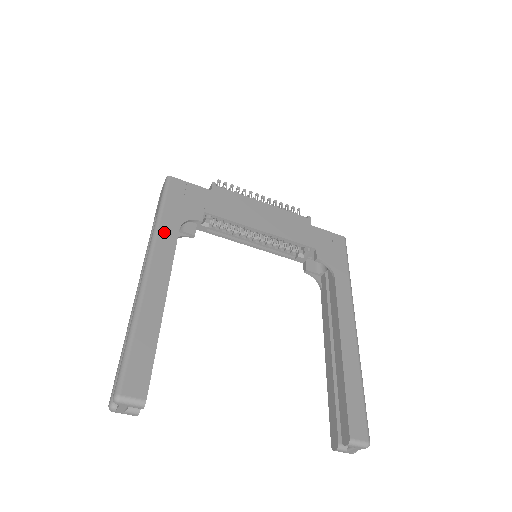
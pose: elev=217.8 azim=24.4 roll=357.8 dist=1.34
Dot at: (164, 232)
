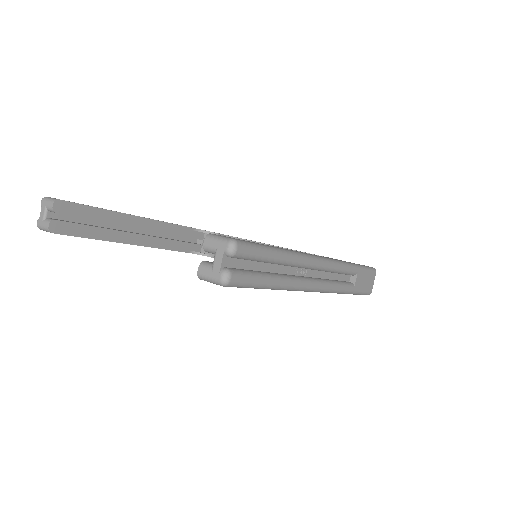
Dot at: occluded
